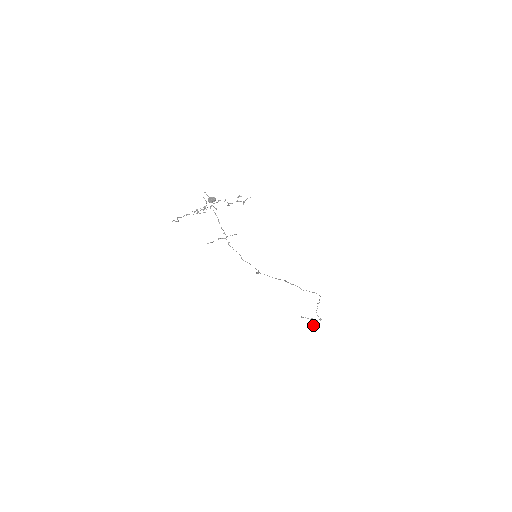
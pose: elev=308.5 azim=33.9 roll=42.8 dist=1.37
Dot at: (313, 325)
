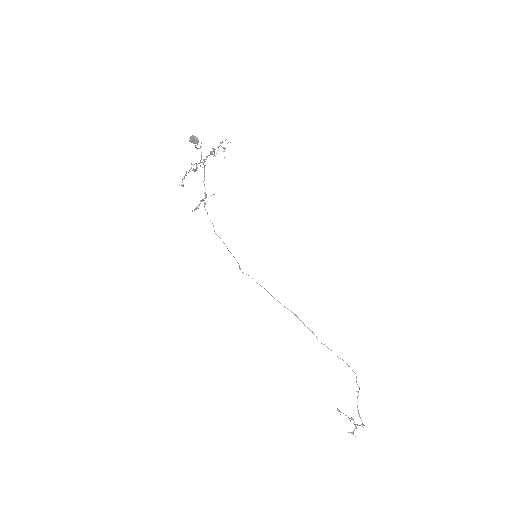
Dot at: (353, 431)
